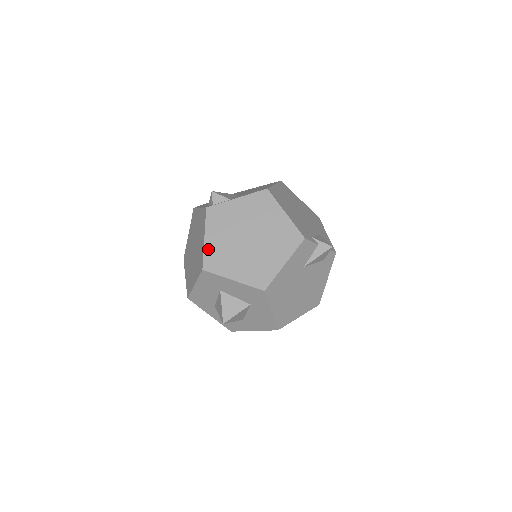
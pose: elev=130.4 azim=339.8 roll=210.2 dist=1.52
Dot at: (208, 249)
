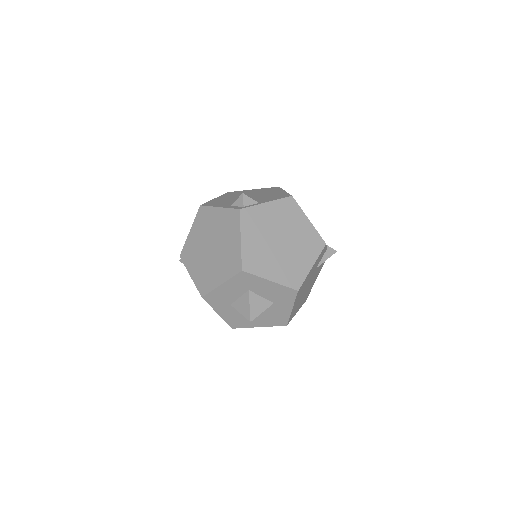
Dot at: (245, 250)
